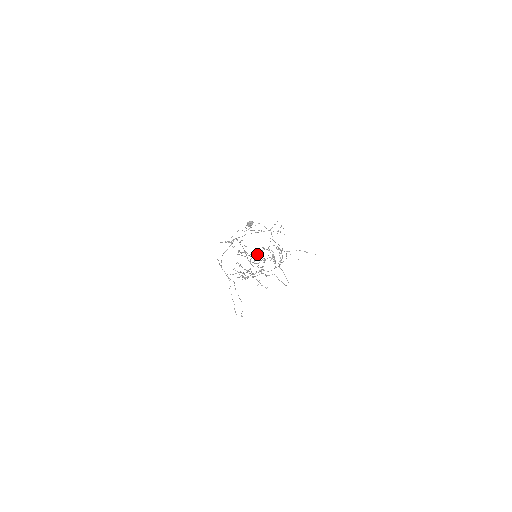
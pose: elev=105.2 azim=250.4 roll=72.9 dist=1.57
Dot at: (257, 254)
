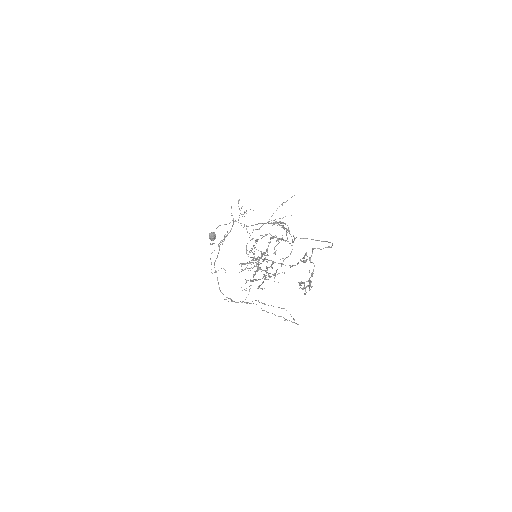
Dot at: occluded
